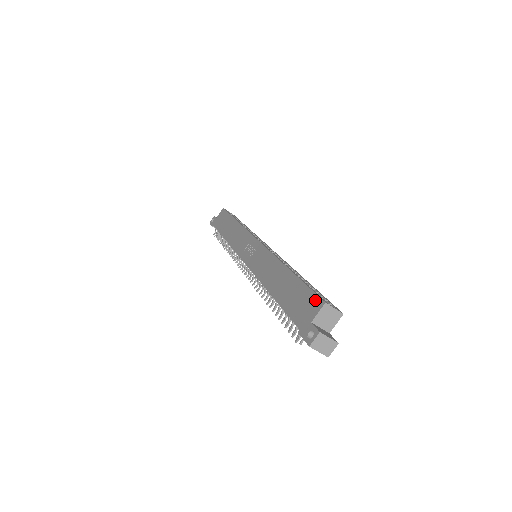
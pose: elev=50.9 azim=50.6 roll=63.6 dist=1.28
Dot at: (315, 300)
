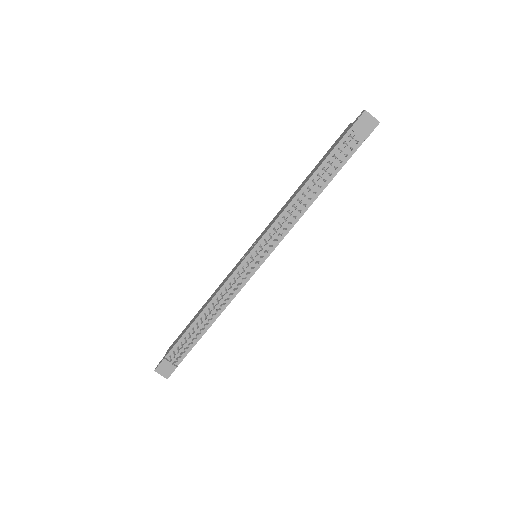
Dot at: (343, 132)
